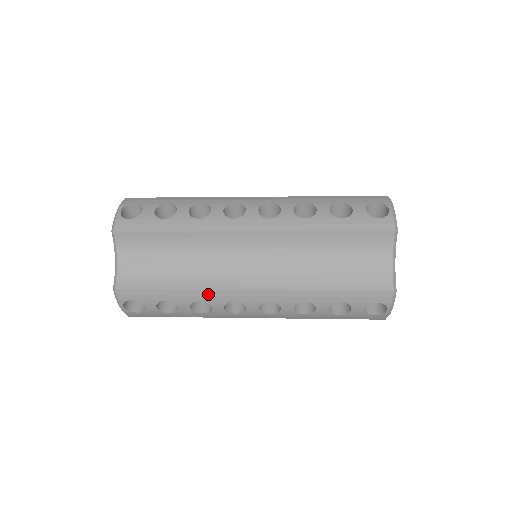
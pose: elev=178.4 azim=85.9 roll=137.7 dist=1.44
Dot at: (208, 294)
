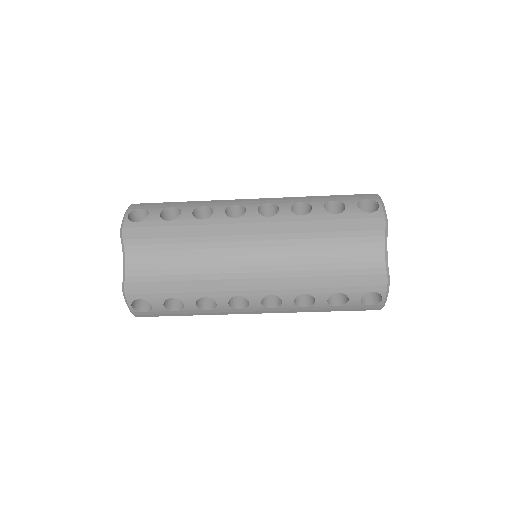
Dot at: (213, 290)
